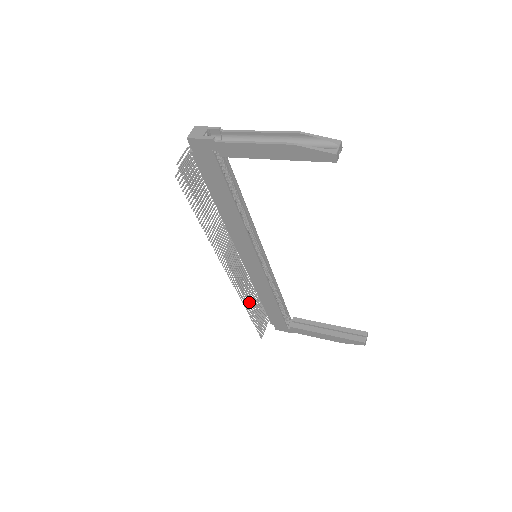
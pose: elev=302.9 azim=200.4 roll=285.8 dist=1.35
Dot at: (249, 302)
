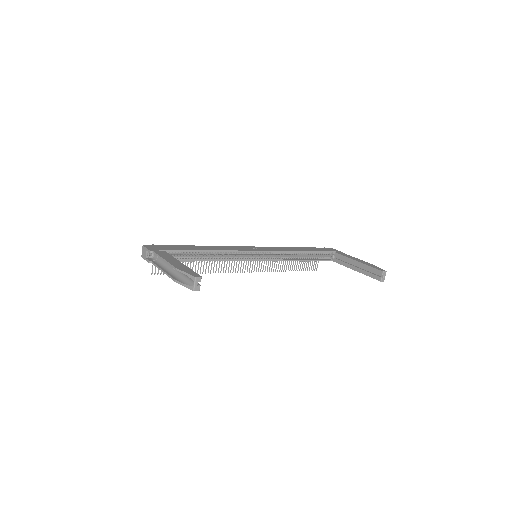
Dot at: (282, 265)
